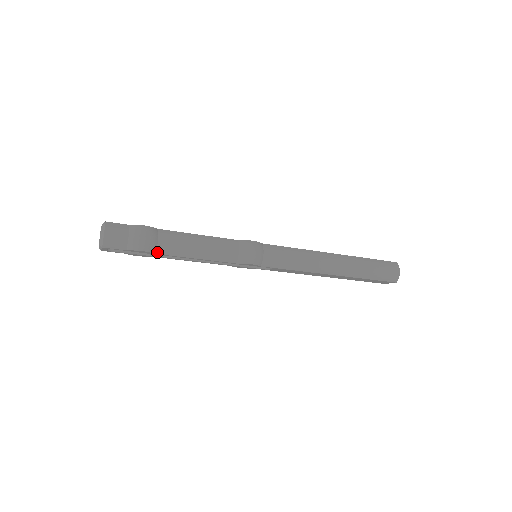
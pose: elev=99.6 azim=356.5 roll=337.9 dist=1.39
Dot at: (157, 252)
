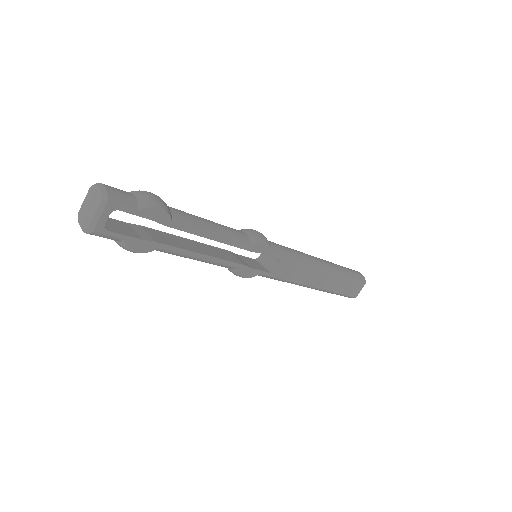
Dot at: (173, 219)
